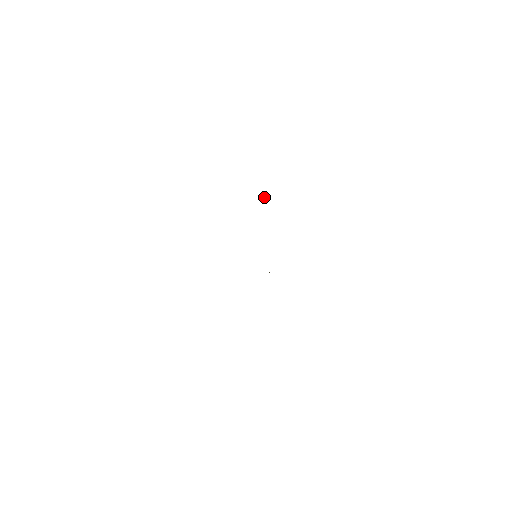
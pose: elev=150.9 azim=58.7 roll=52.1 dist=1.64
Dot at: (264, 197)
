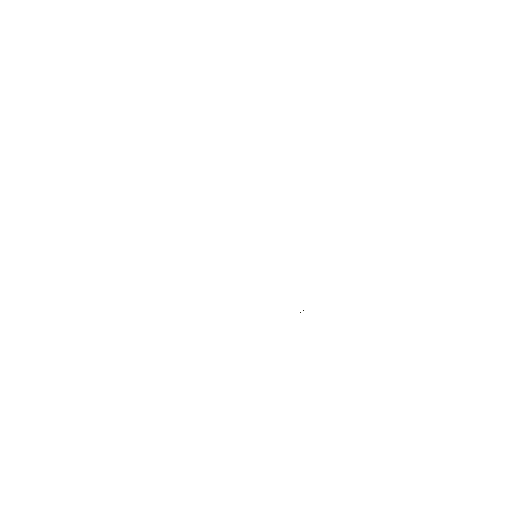
Dot at: occluded
